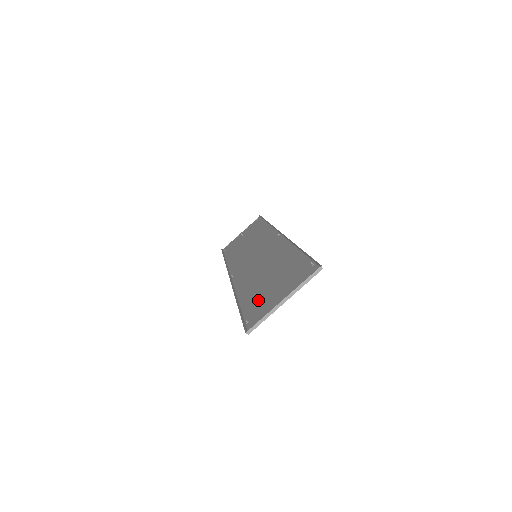
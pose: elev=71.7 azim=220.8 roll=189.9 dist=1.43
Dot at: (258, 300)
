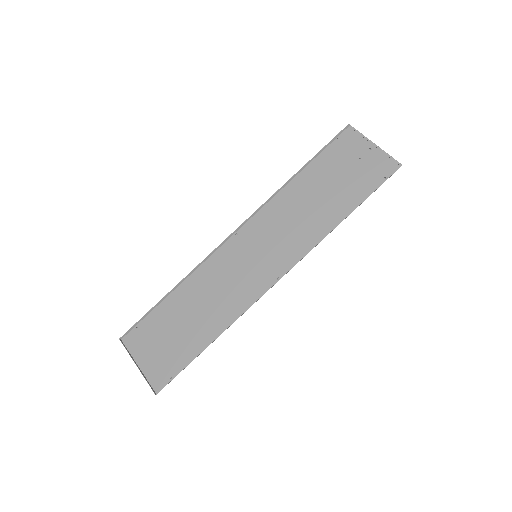
Dot at: (159, 324)
